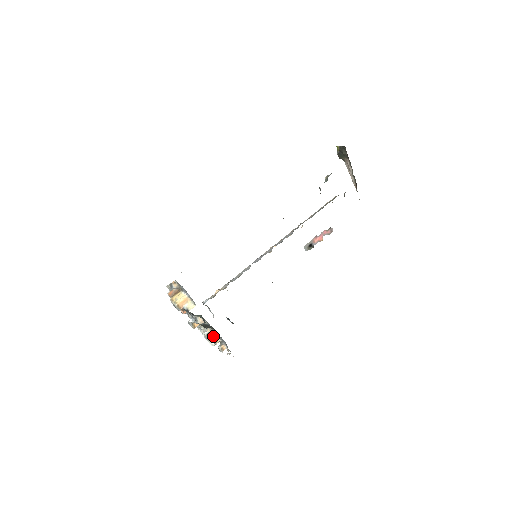
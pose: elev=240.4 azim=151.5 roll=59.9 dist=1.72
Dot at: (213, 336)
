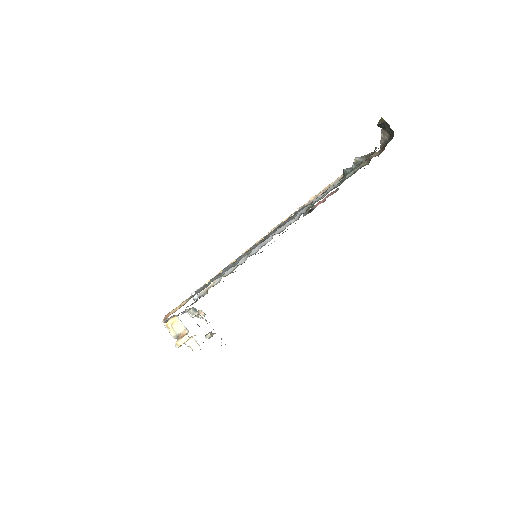
Dot at: (207, 335)
